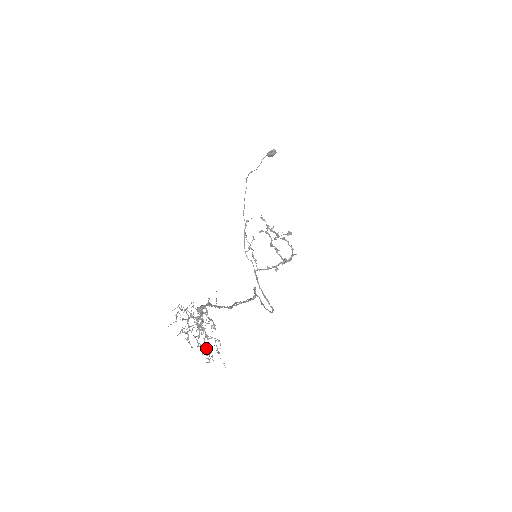
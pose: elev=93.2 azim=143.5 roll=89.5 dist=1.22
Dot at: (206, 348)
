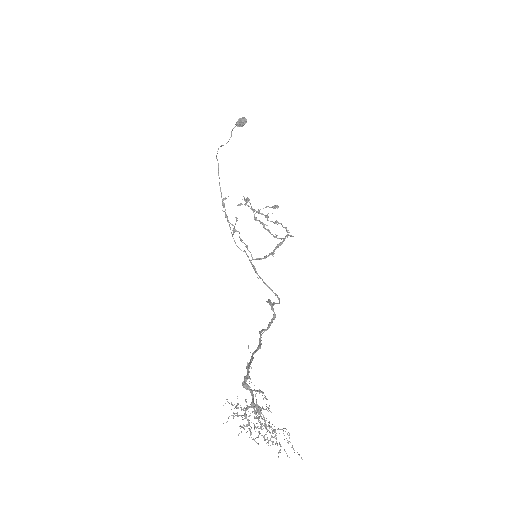
Dot at: occluded
